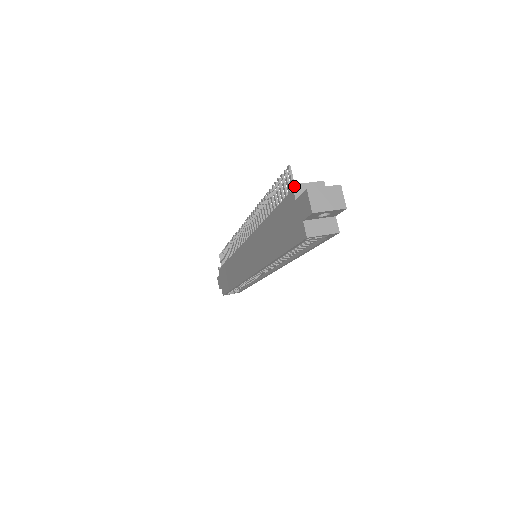
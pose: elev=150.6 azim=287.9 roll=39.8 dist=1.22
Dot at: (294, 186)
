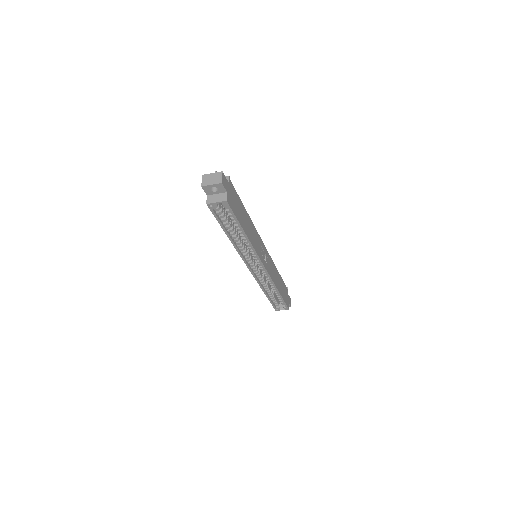
Dot at: occluded
